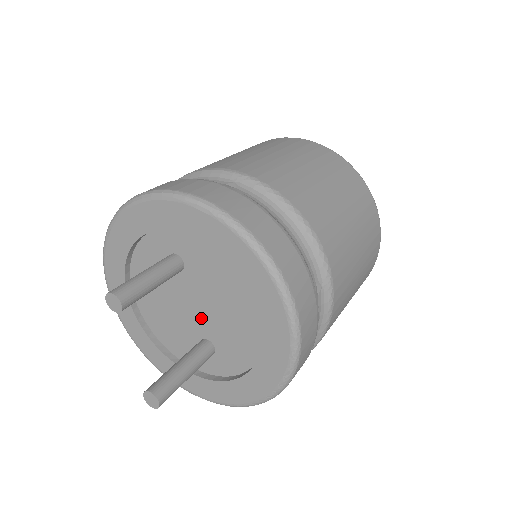
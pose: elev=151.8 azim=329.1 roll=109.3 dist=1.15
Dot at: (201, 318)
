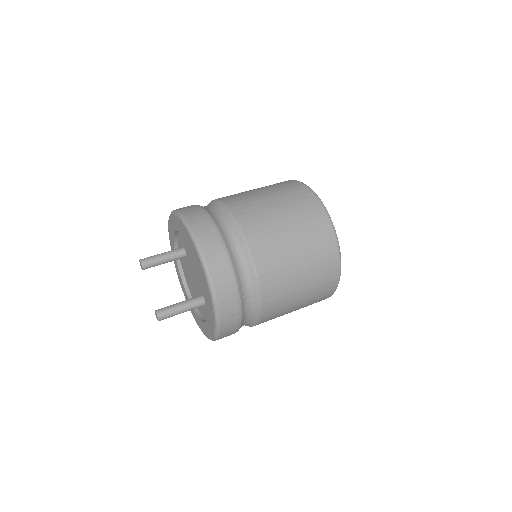
Dot at: (197, 281)
